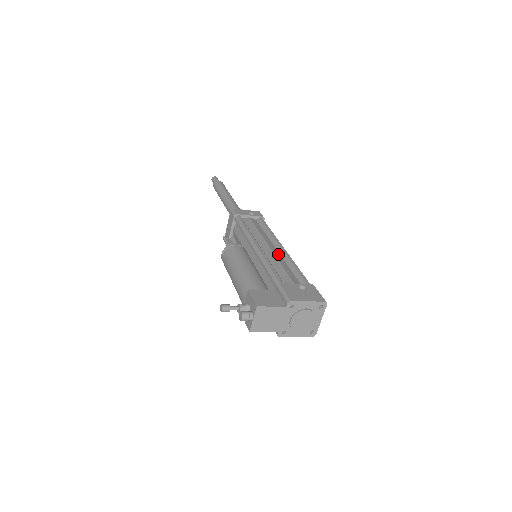
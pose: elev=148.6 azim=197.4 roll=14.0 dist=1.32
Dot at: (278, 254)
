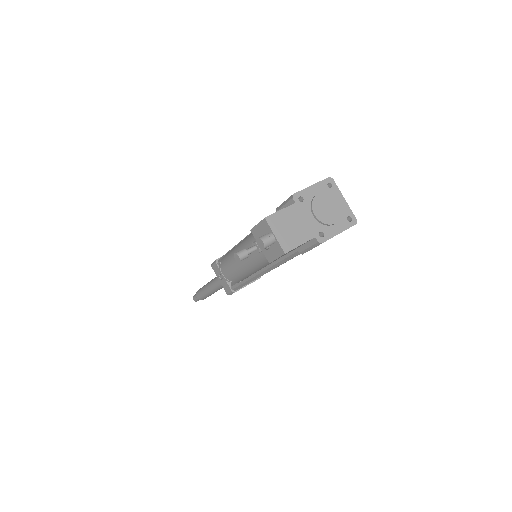
Dot at: occluded
